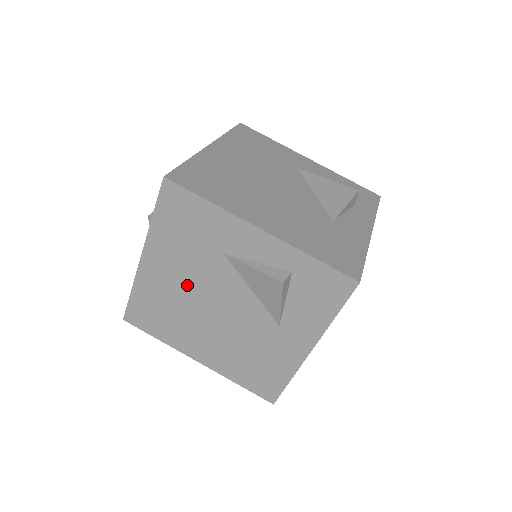
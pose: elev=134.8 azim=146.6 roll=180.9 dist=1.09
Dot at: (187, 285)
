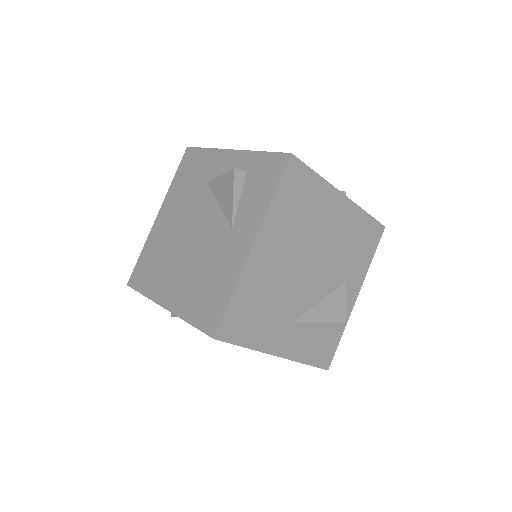
Dot at: (178, 224)
